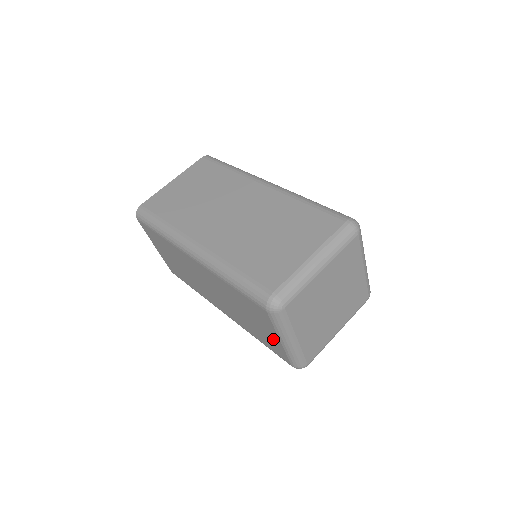
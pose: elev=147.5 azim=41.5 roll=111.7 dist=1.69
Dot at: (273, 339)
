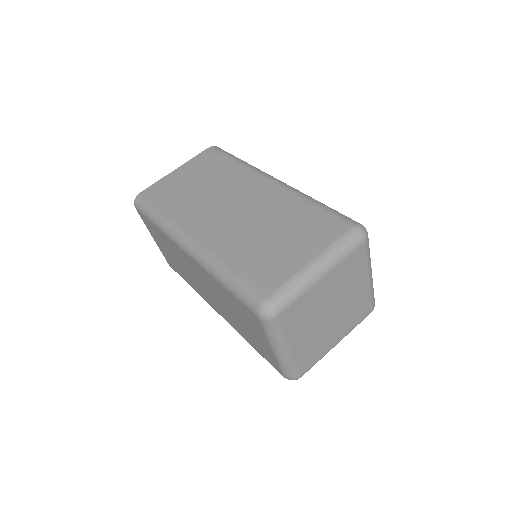
Dot at: (265, 347)
